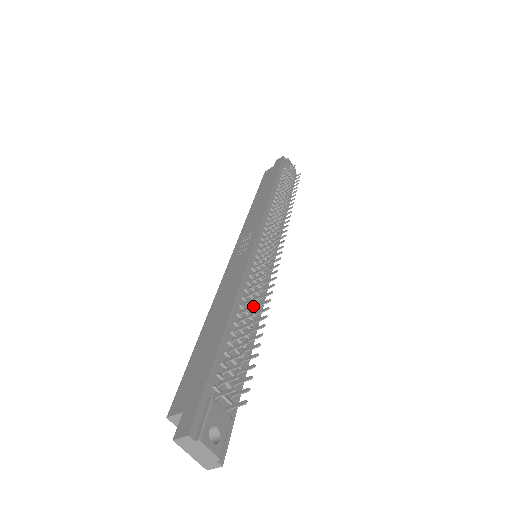
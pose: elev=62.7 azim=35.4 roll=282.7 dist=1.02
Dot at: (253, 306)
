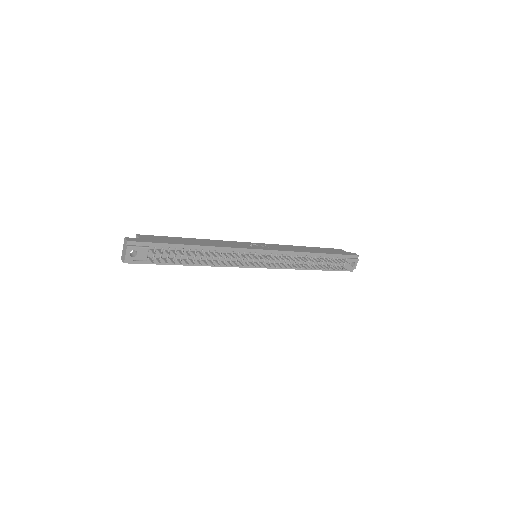
Dot at: (209, 255)
